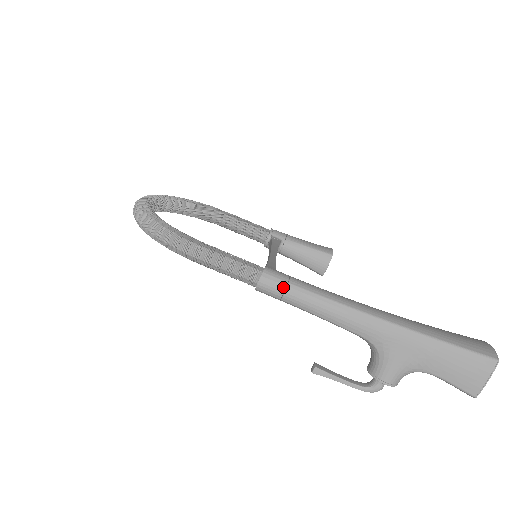
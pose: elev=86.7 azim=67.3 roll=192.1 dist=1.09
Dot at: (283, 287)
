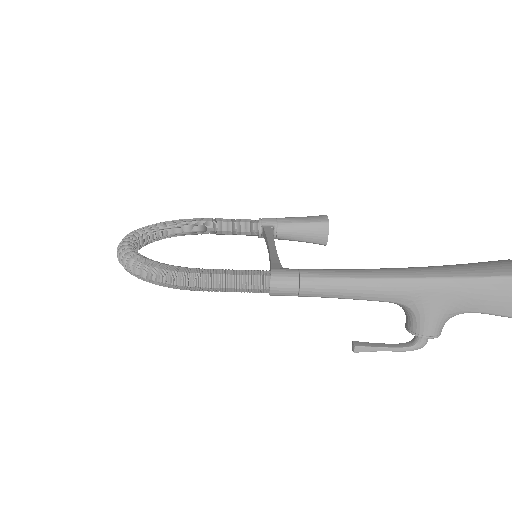
Dot at: (296, 284)
